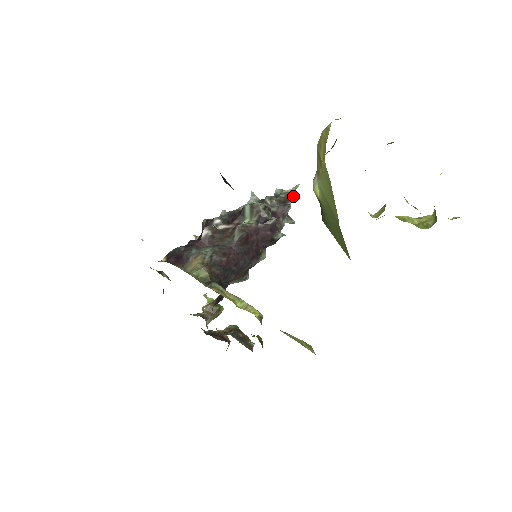
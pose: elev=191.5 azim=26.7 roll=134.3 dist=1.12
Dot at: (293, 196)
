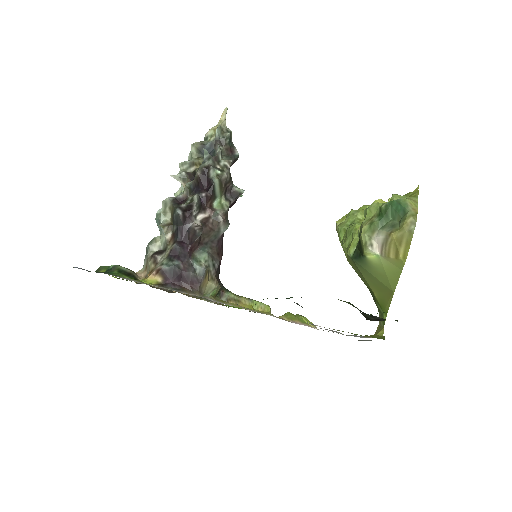
Dot at: (231, 134)
